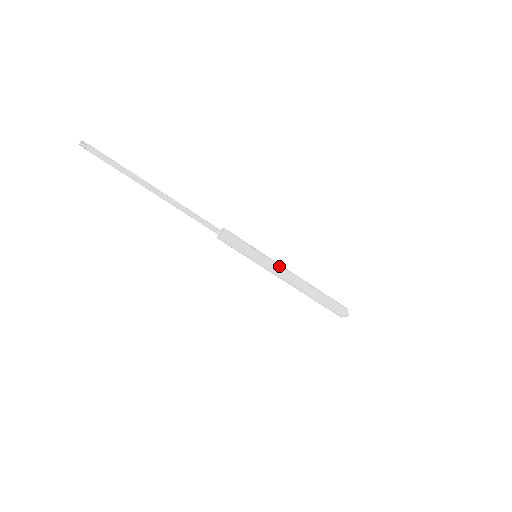
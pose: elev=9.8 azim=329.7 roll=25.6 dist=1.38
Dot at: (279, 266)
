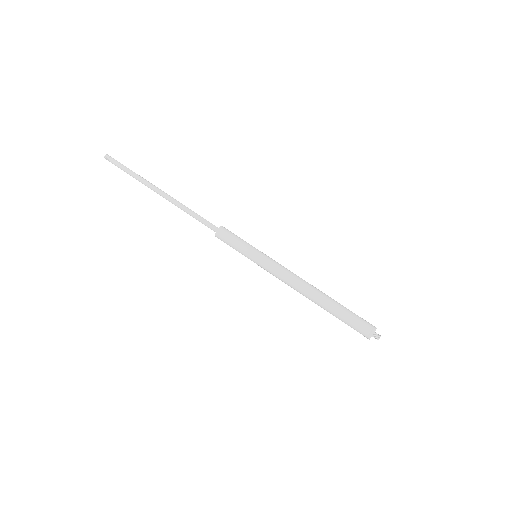
Dot at: (280, 267)
